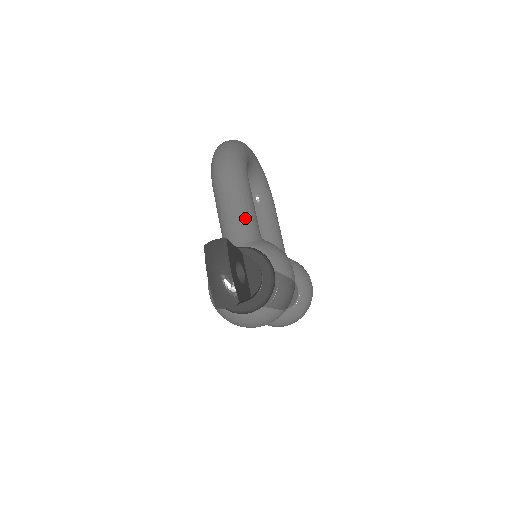
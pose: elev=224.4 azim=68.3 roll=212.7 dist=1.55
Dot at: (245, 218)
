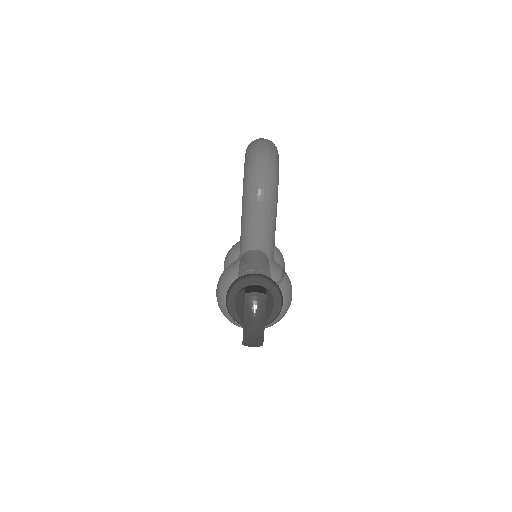
Dot at: (268, 246)
